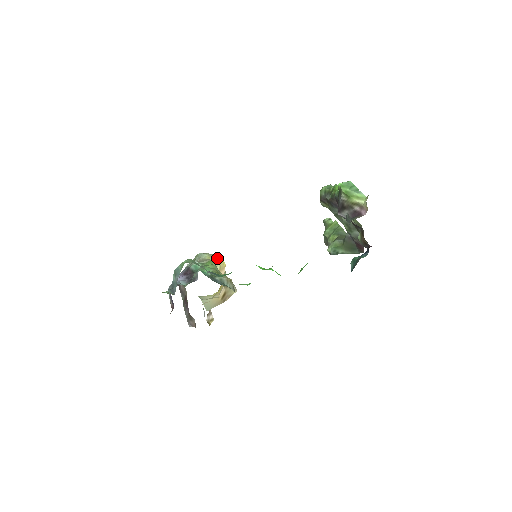
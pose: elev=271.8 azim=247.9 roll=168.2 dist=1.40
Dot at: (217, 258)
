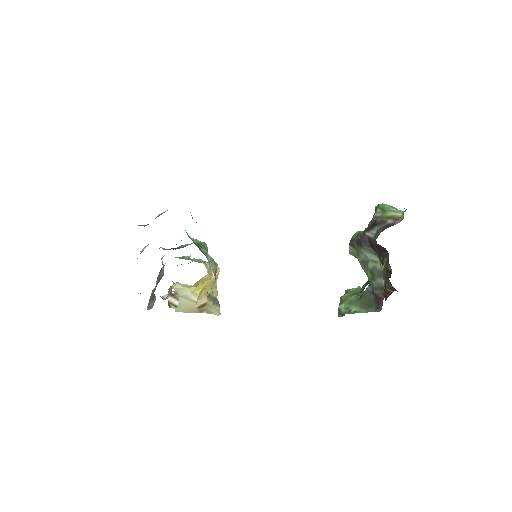
Dot at: occluded
